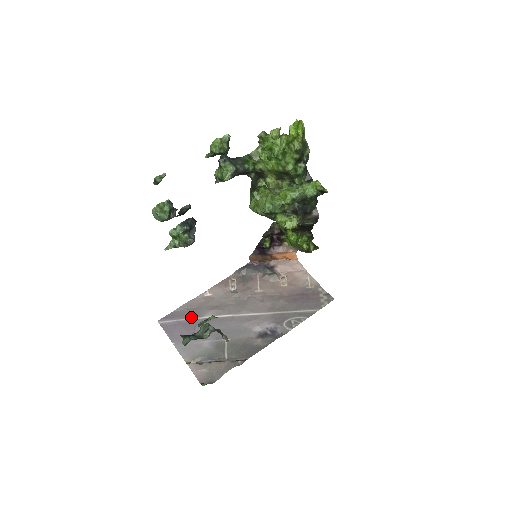
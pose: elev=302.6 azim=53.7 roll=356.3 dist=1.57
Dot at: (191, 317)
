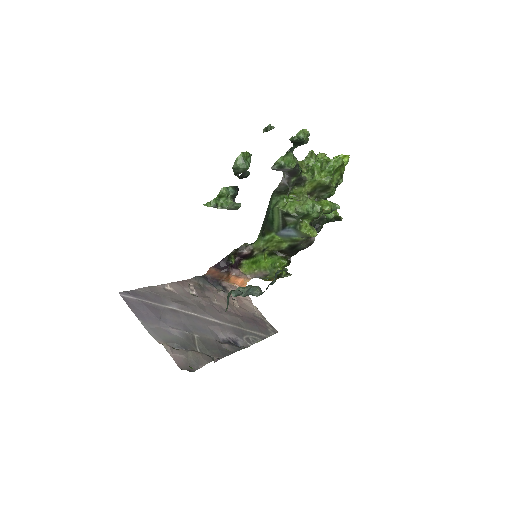
Dot at: (155, 302)
